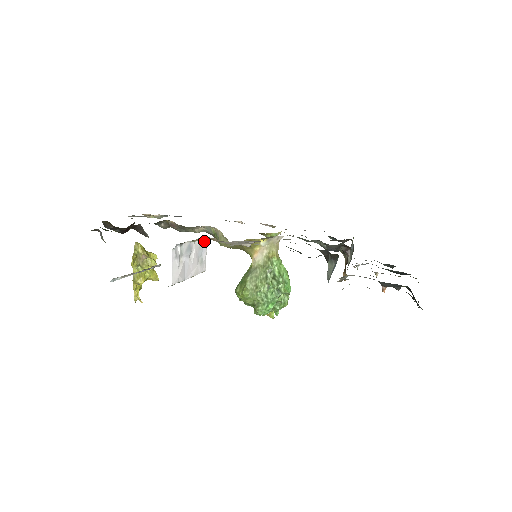
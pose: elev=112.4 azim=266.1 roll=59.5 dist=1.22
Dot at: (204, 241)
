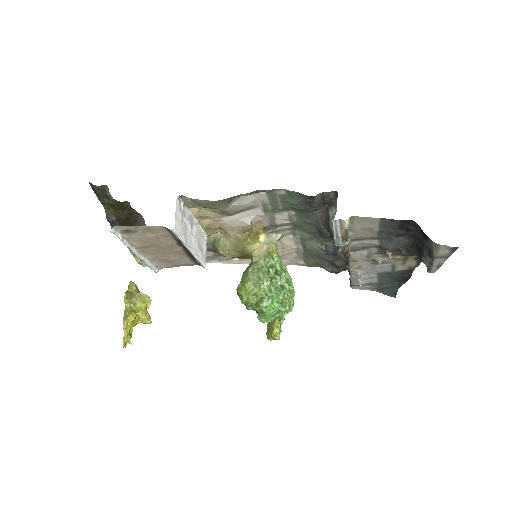
Dot at: (204, 235)
